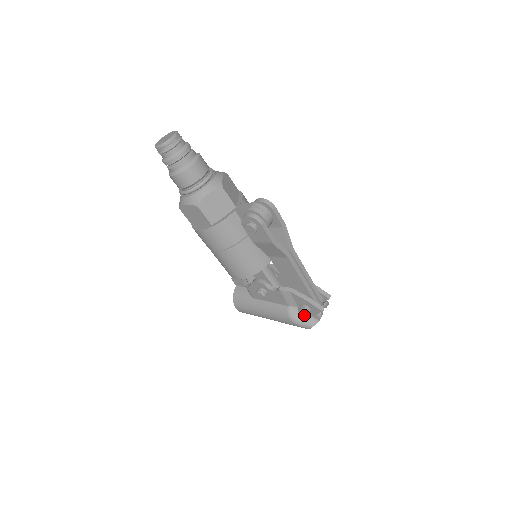
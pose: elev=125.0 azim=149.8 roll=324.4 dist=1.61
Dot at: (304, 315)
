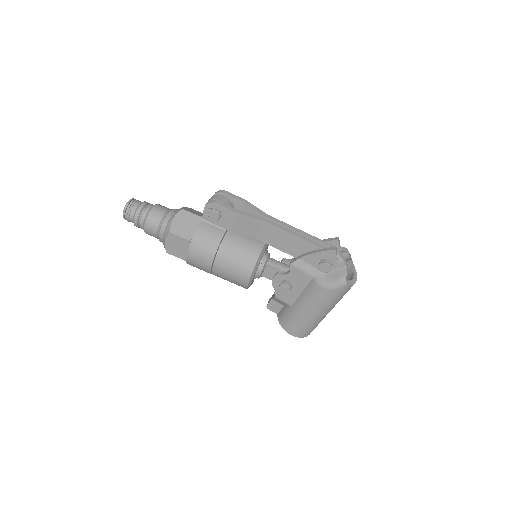
Dot at: (328, 270)
